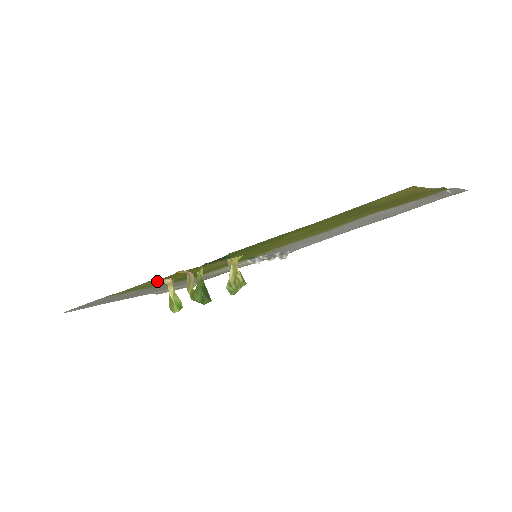
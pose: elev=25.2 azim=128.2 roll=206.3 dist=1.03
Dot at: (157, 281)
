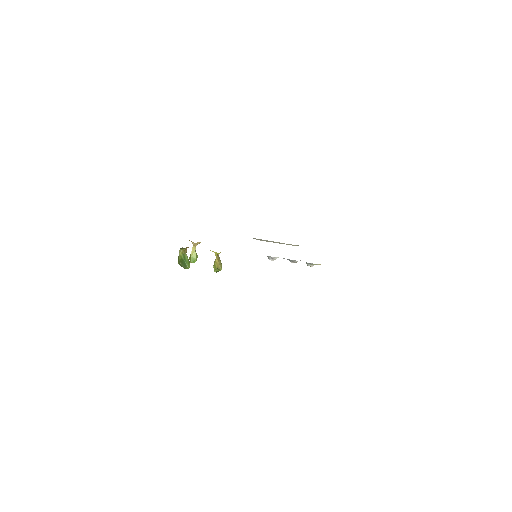
Dot at: occluded
